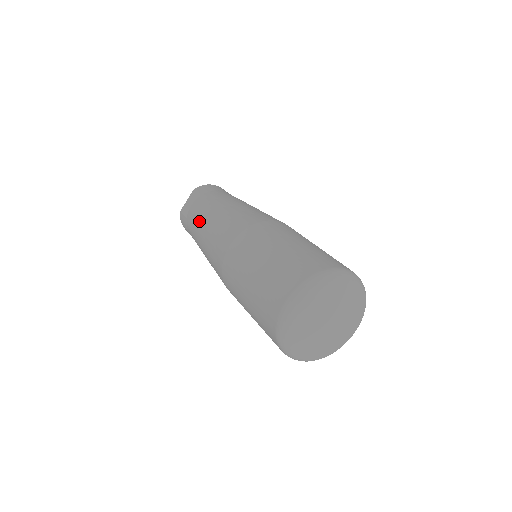
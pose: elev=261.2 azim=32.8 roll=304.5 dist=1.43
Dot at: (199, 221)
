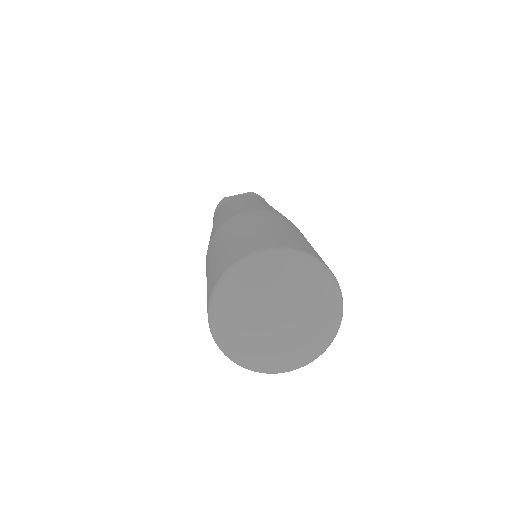
Dot at: (235, 201)
